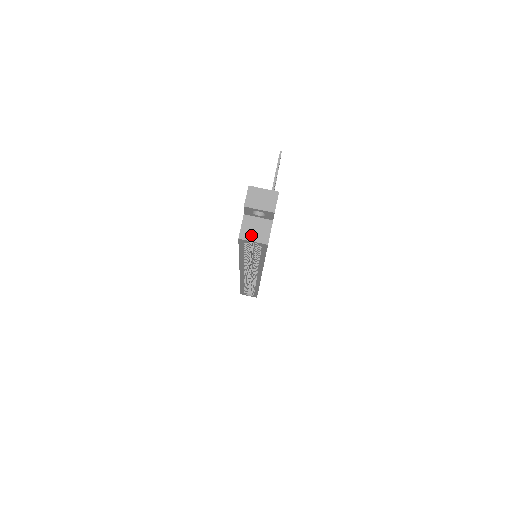
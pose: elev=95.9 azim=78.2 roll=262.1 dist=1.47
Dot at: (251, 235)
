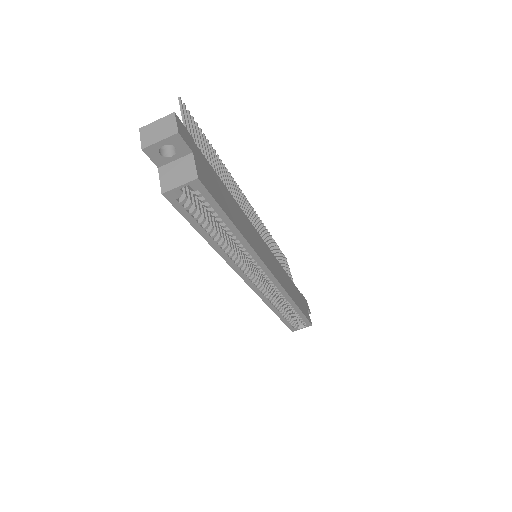
Dot at: (174, 181)
